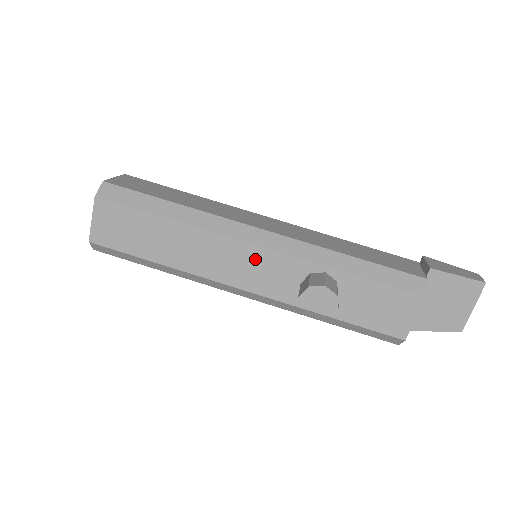
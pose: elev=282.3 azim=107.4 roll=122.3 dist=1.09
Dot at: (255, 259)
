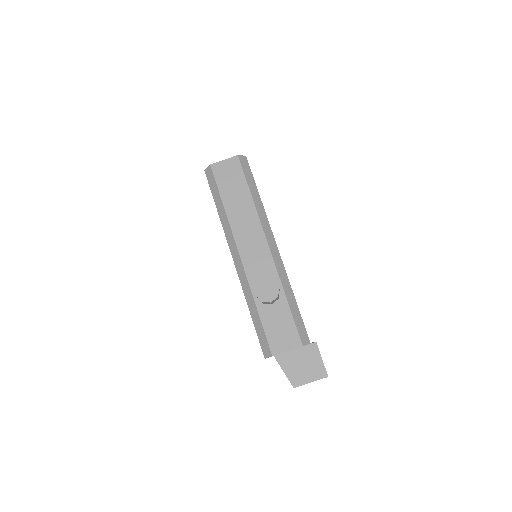
Dot at: (261, 251)
